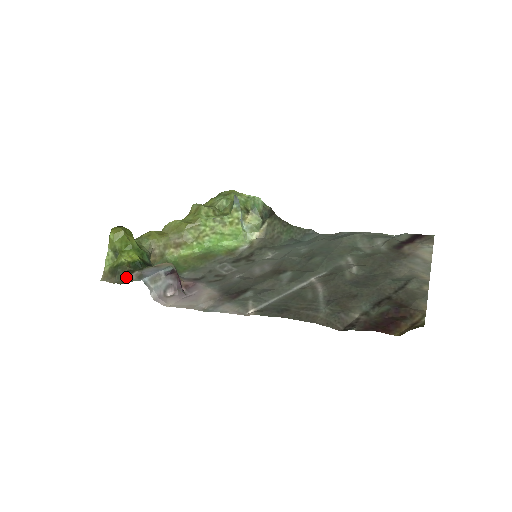
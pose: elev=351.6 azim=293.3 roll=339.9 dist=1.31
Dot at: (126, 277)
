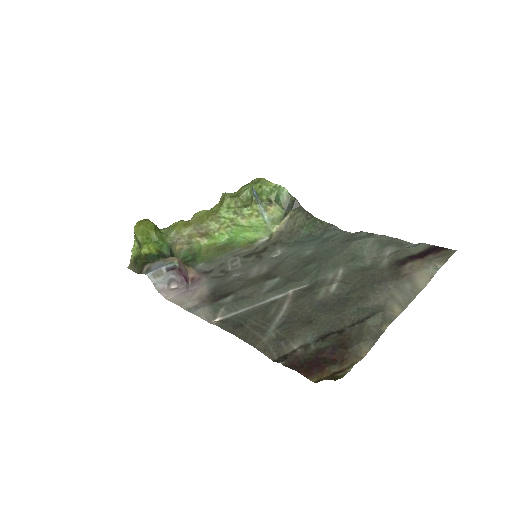
Dot at: (142, 268)
